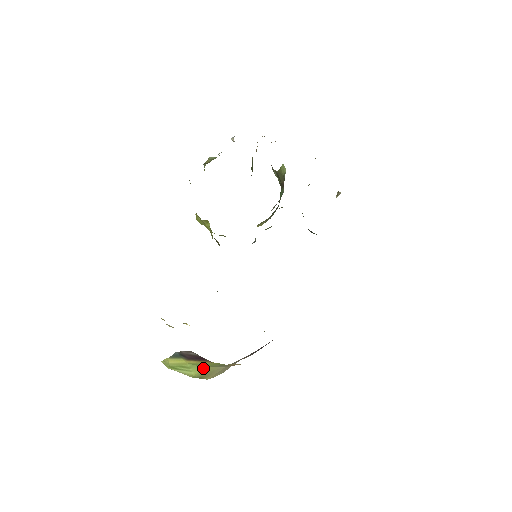
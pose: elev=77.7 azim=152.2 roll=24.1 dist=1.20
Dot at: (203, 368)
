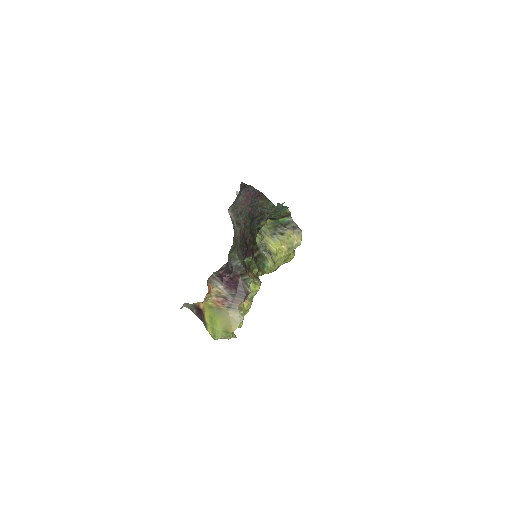
Dot at: (217, 322)
